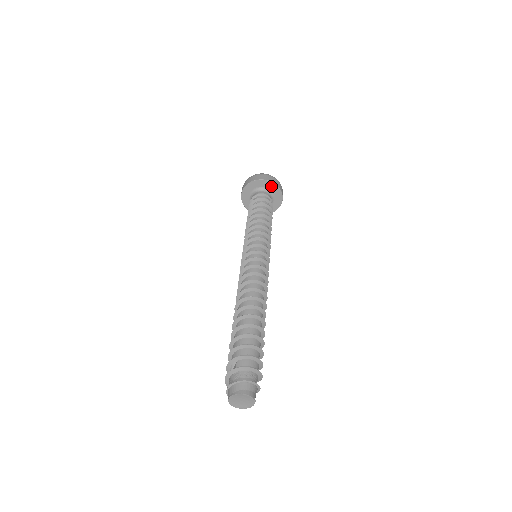
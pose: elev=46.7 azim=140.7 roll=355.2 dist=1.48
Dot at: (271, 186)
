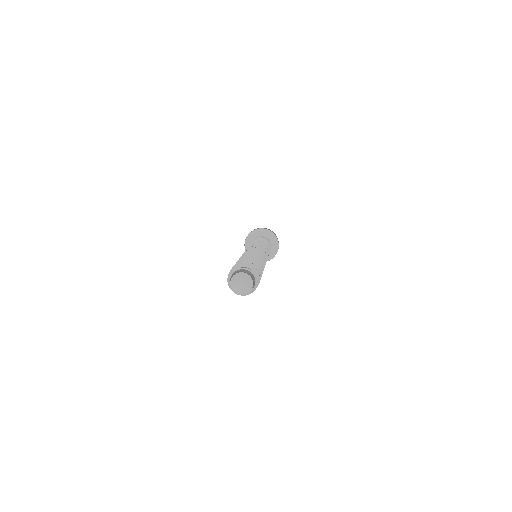
Dot at: (274, 240)
